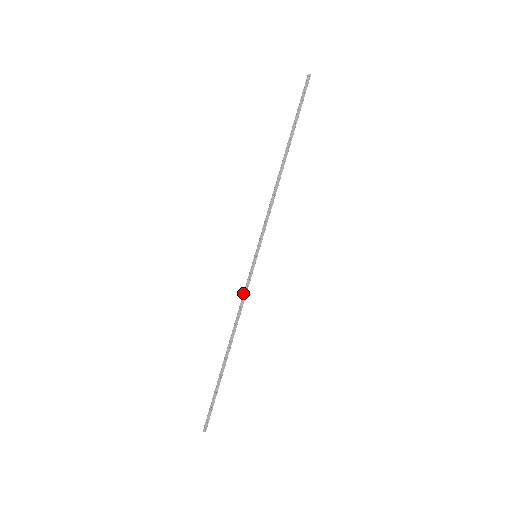
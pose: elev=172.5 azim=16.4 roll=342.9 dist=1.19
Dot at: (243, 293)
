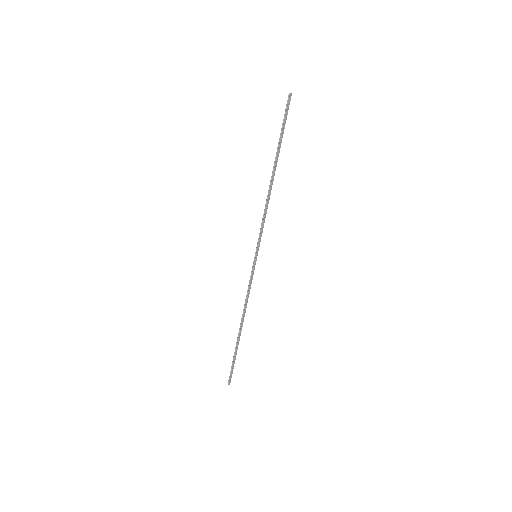
Dot at: (248, 286)
